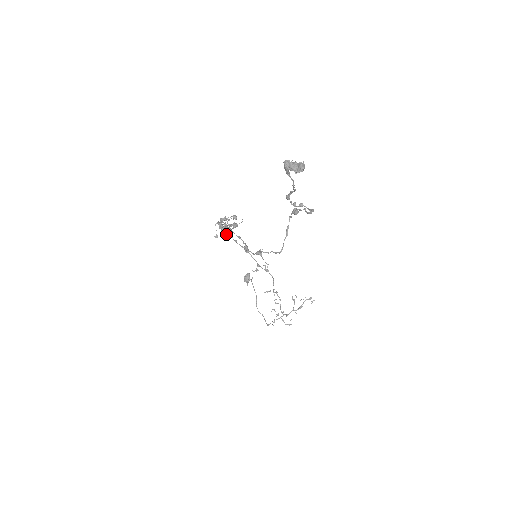
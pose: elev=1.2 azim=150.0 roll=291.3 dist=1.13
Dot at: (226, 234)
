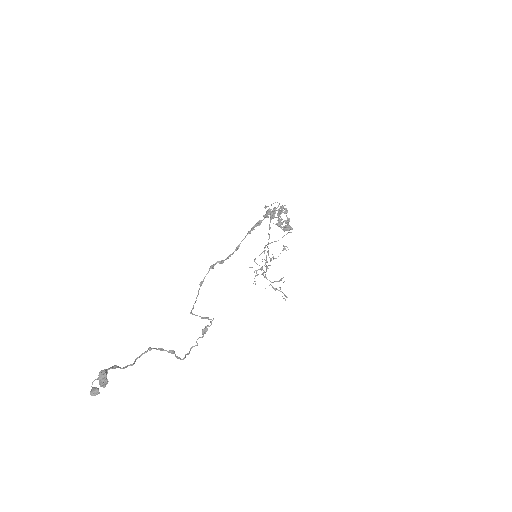
Dot at: (274, 215)
